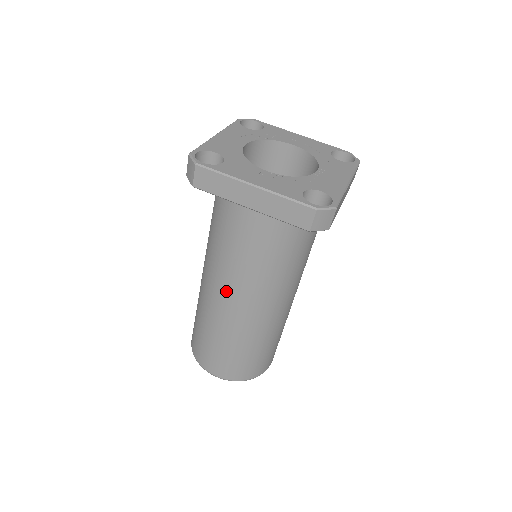
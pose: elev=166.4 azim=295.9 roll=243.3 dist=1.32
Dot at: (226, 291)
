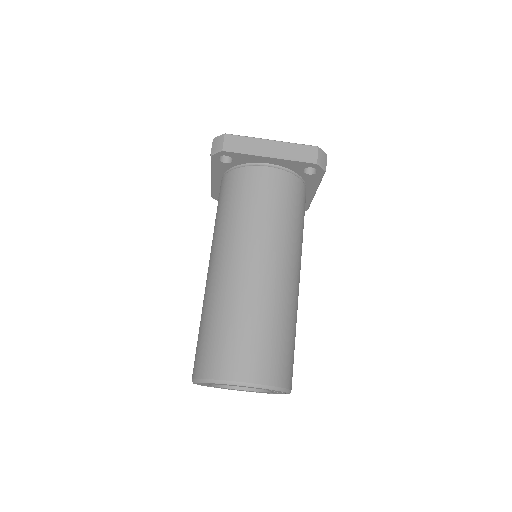
Dot at: (250, 252)
